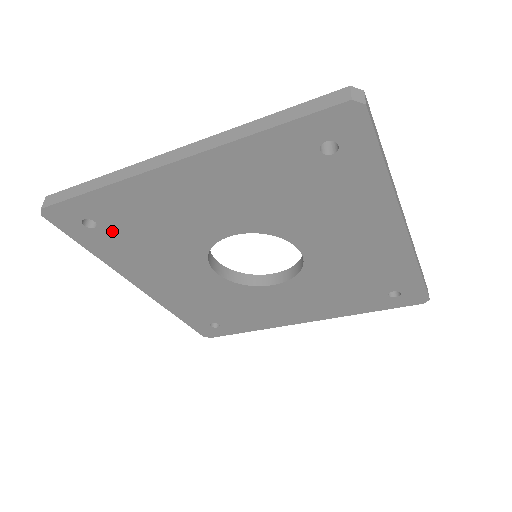
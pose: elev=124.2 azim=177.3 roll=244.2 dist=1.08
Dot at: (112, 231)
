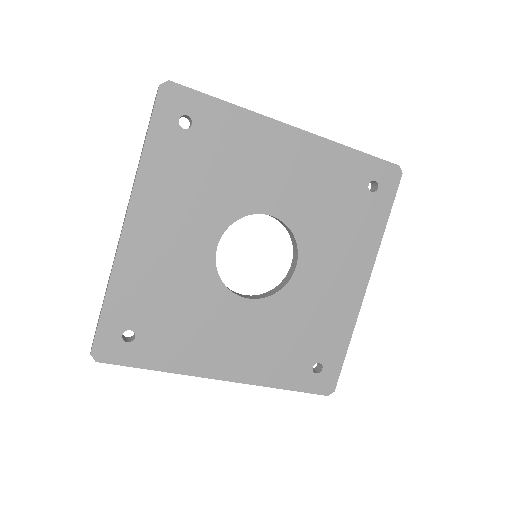
Dot at: (192, 143)
